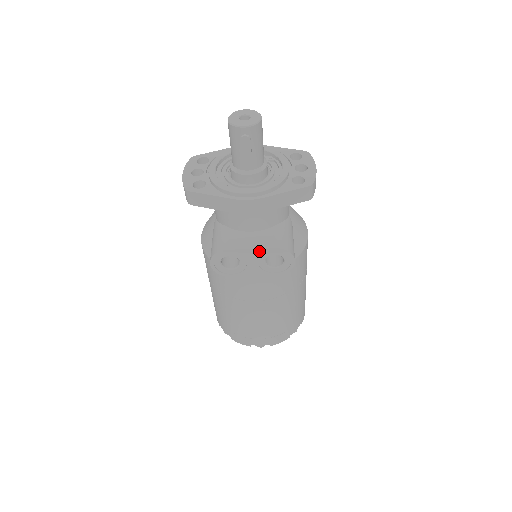
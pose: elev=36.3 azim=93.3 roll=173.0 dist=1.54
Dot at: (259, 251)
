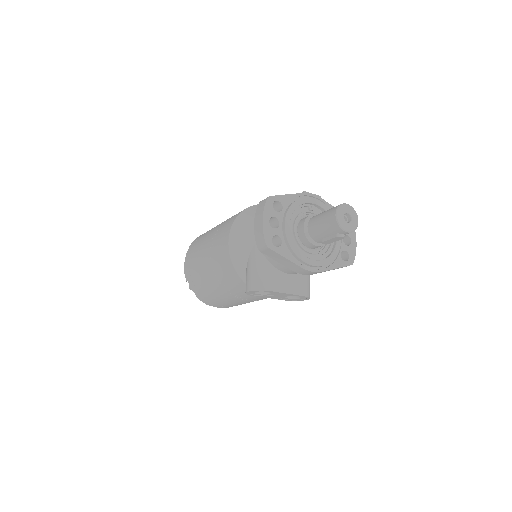
Dot at: (291, 295)
